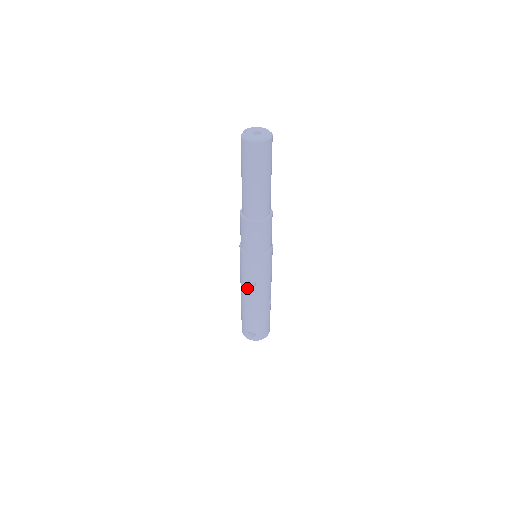
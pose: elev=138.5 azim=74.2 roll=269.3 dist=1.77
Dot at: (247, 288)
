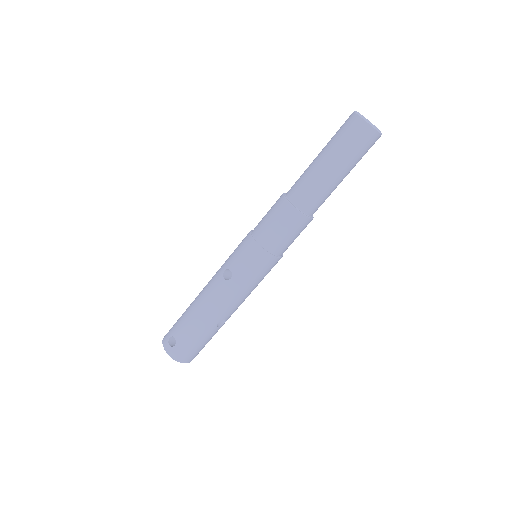
Dot at: (218, 278)
